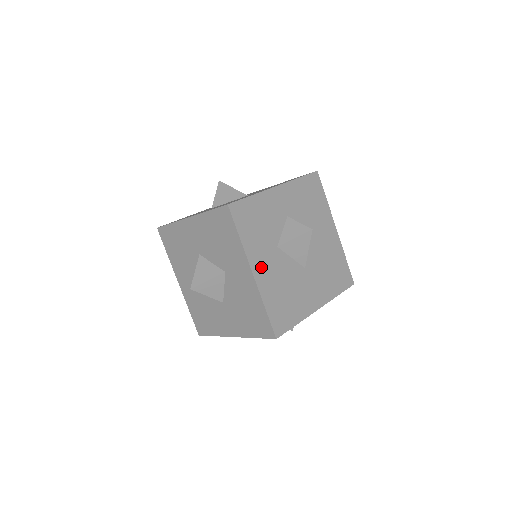
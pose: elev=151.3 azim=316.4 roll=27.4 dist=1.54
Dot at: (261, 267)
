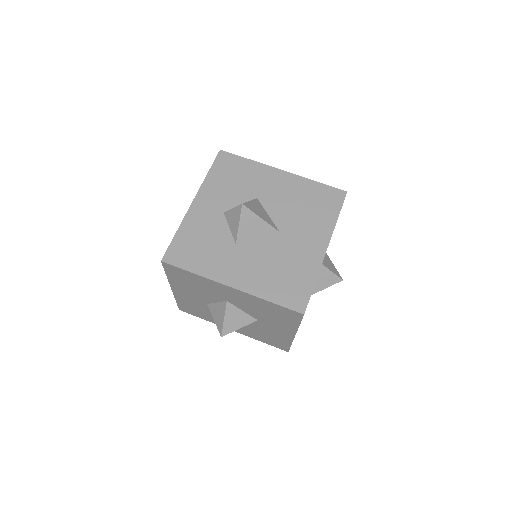
Dot at: occluded
